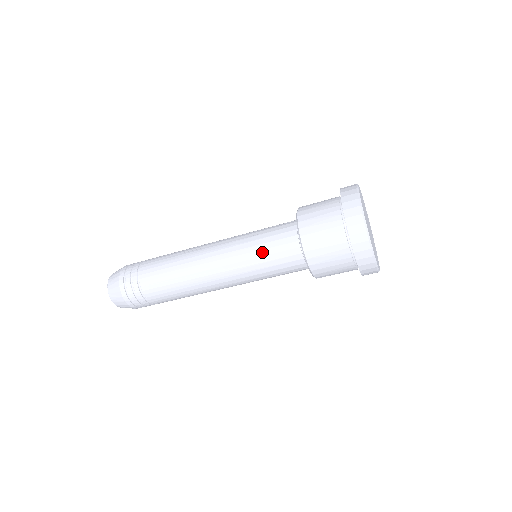
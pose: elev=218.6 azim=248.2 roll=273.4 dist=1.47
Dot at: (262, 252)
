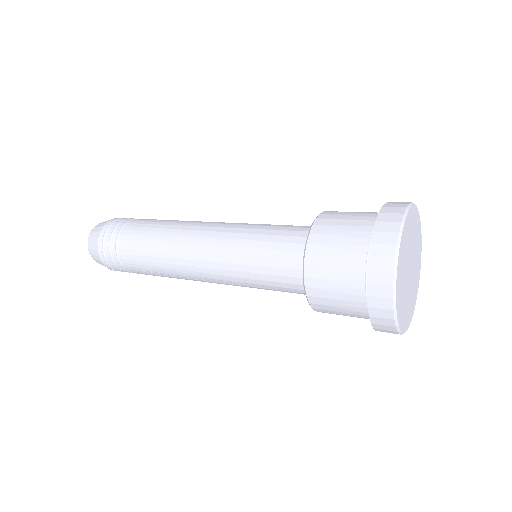
Dot at: (260, 282)
